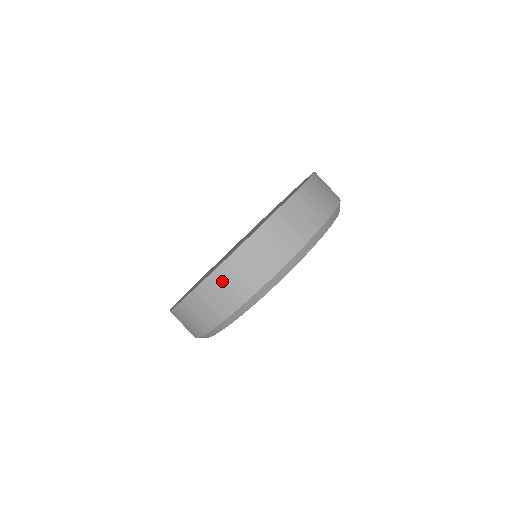
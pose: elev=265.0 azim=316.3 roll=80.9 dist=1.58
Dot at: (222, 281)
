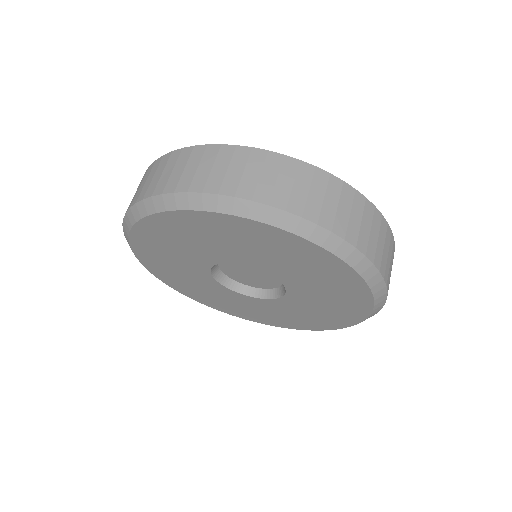
Dot at: (198, 158)
